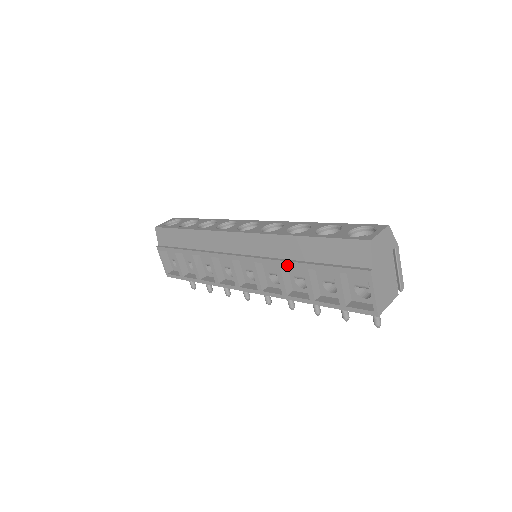
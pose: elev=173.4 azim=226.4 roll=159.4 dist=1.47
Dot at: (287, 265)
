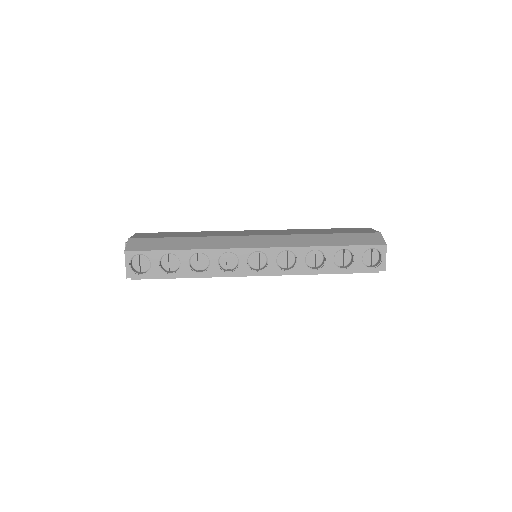
Dot at: (308, 274)
